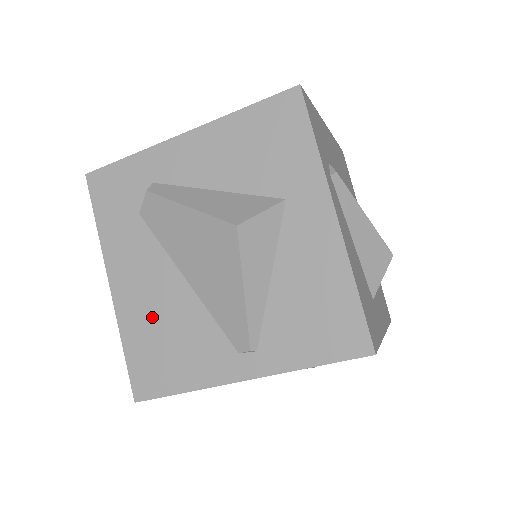
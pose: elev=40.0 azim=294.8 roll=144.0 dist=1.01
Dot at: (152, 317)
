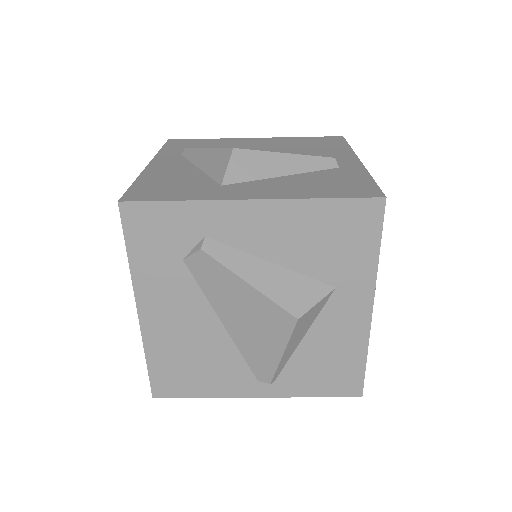
Dot at: (181, 345)
